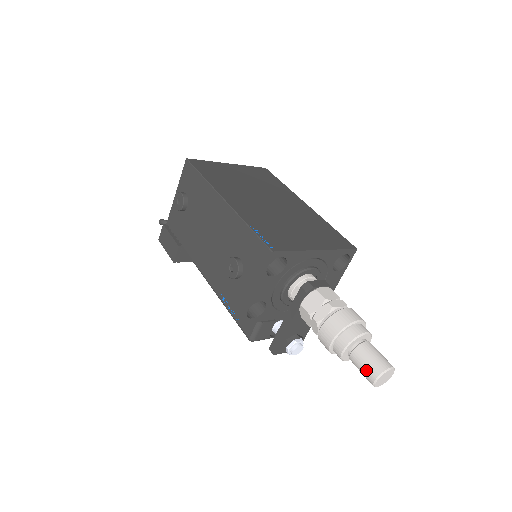
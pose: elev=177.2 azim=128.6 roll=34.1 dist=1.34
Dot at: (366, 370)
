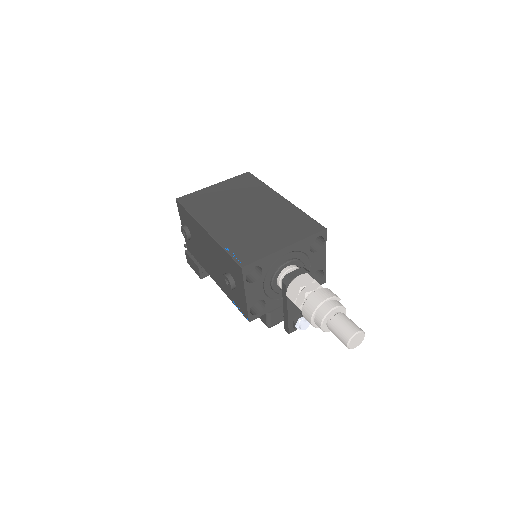
Dot at: (340, 339)
